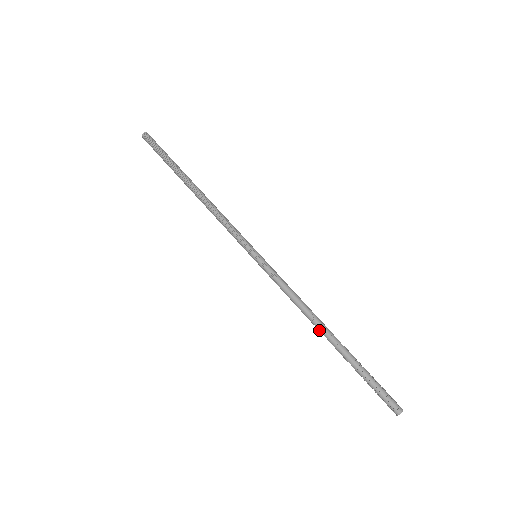
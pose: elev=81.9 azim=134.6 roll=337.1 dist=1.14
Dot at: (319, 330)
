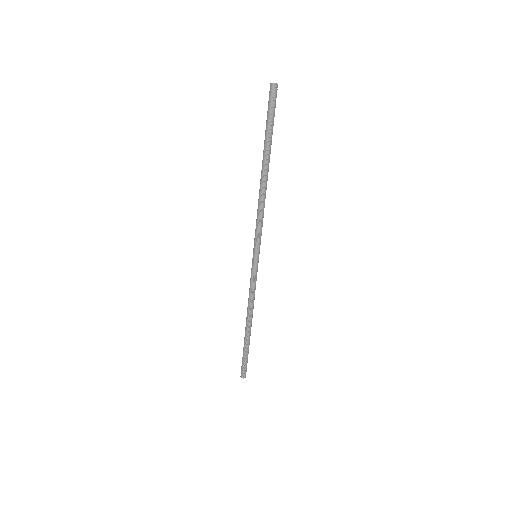
Dot at: (247, 320)
